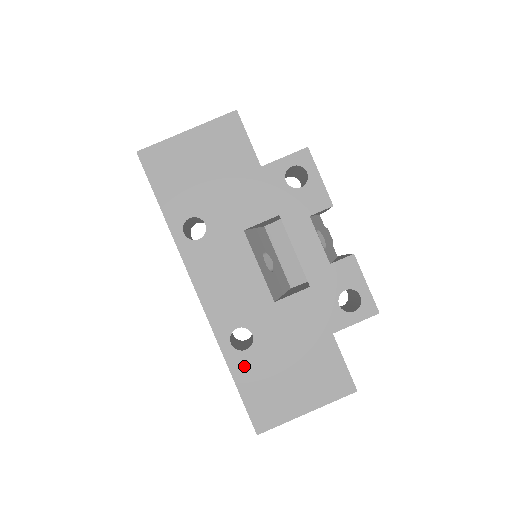
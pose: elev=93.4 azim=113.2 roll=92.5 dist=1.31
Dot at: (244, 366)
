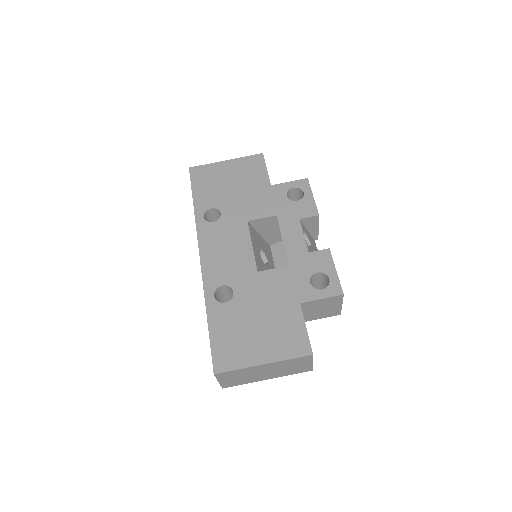
Dot at: (220, 315)
